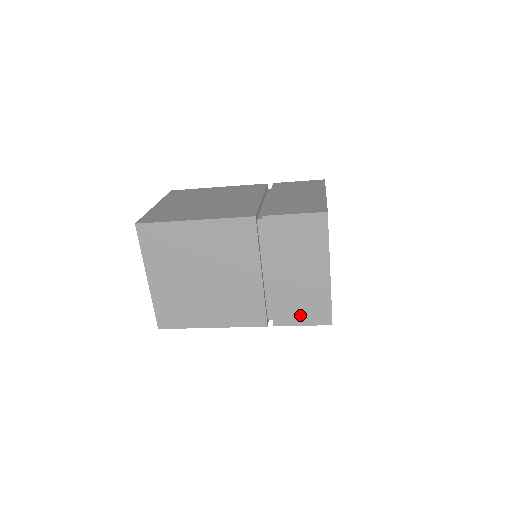
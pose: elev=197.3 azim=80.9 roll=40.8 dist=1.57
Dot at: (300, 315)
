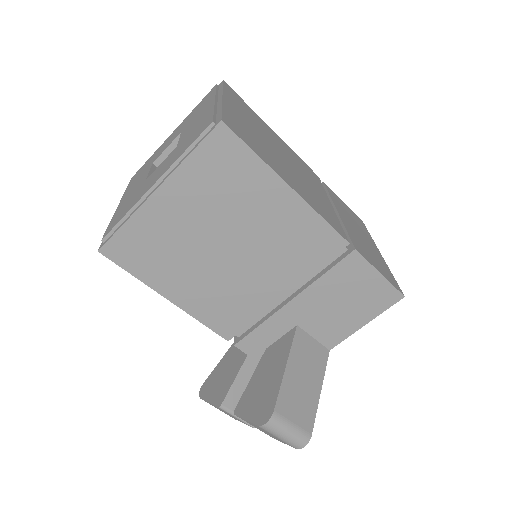
Dot at: (374, 263)
